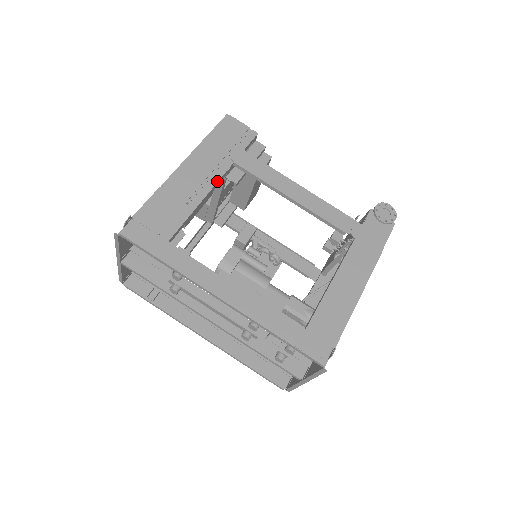
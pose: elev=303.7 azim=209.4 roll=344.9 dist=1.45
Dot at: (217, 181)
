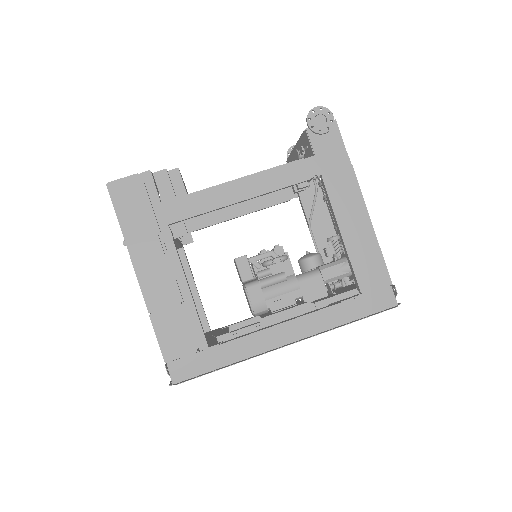
Dot at: (178, 258)
